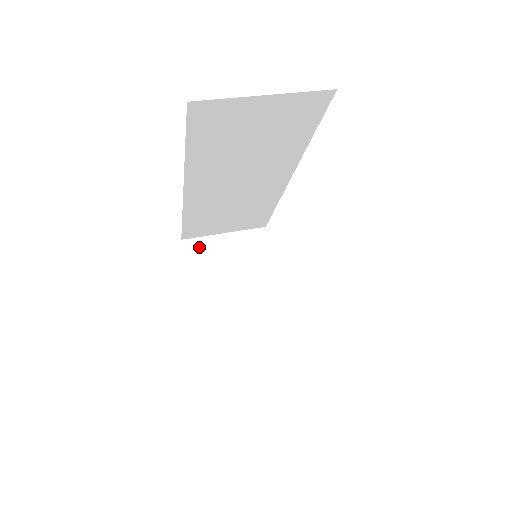
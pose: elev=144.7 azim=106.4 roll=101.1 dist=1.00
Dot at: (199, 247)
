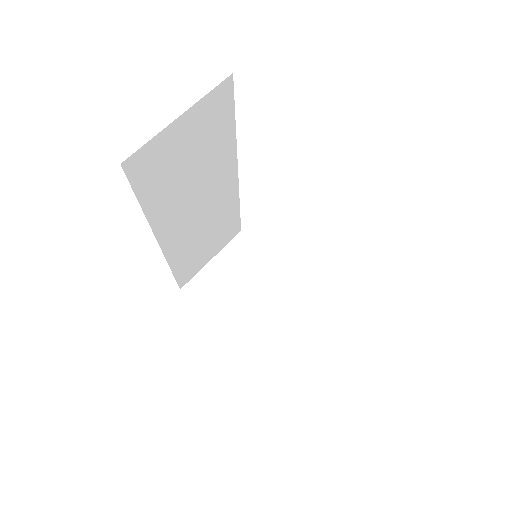
Dot at: (199, 285)
